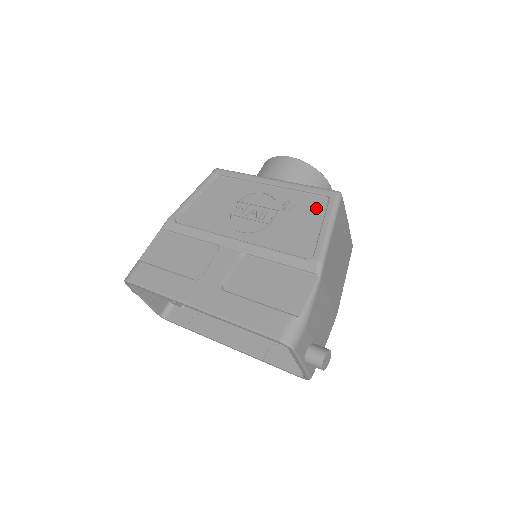
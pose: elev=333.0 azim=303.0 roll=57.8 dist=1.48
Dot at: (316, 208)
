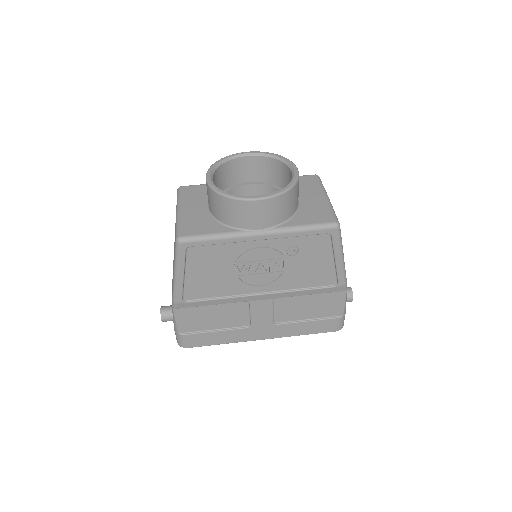
Dot at: (321, 246)
